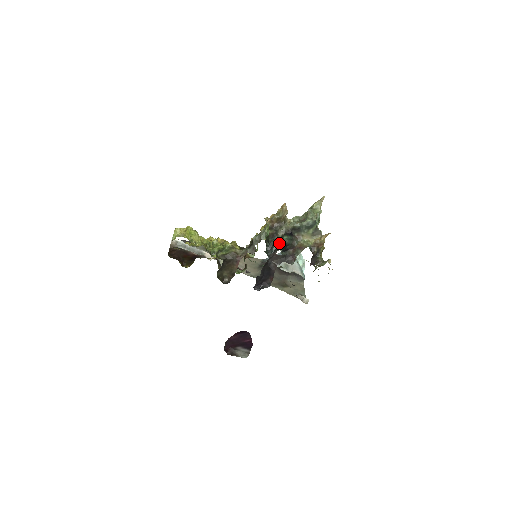
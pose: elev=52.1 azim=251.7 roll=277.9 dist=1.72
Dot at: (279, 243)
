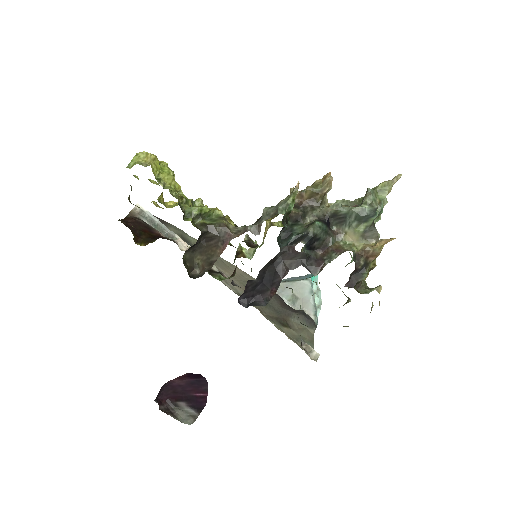
Dot at: (304, 231)
